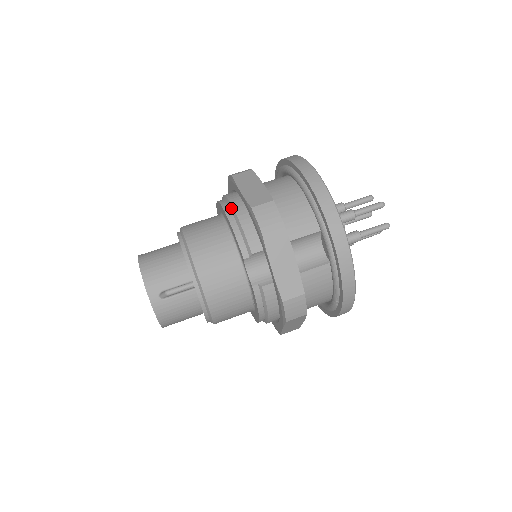
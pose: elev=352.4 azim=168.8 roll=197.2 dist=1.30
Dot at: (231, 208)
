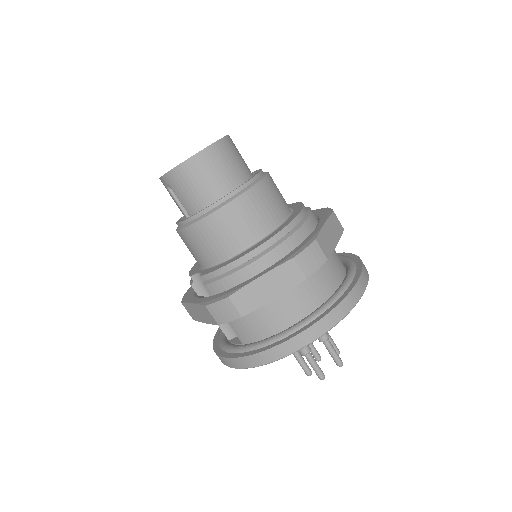
Dot at: (249, 262)
